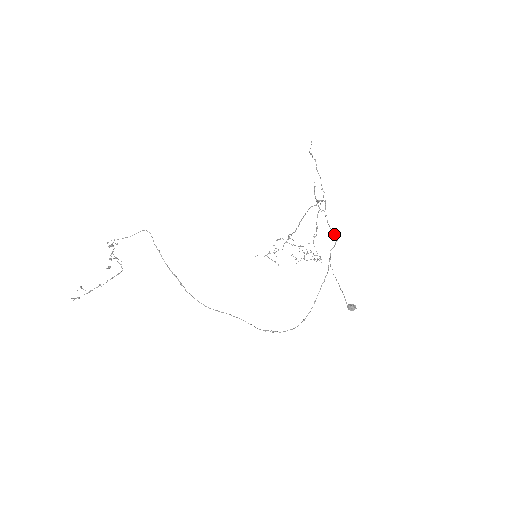
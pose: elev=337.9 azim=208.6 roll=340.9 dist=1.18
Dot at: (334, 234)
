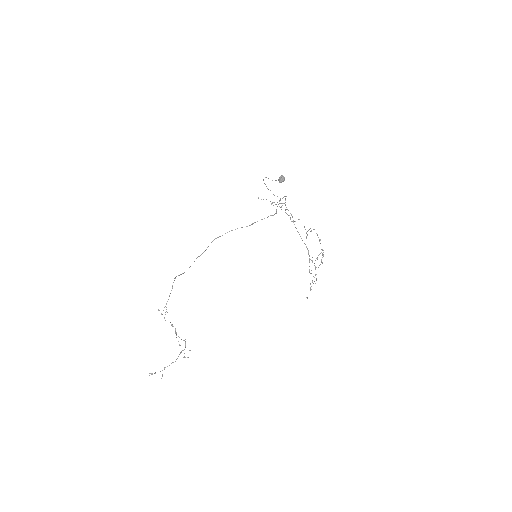
Dot at: occluded
